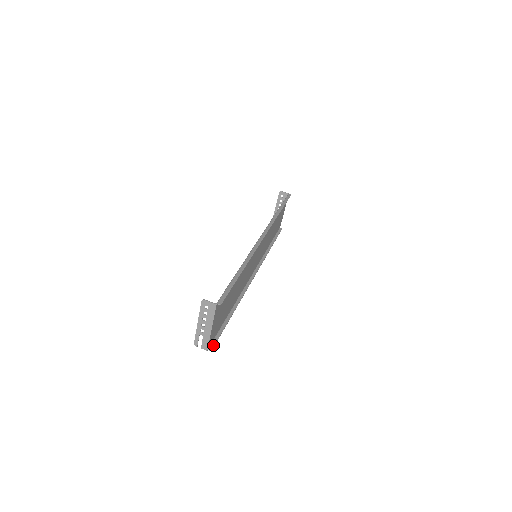
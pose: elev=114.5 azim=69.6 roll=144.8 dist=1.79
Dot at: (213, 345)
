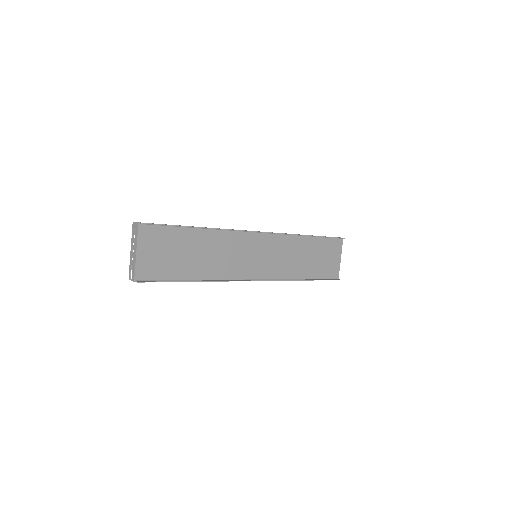
Dot at: (144, 281)
